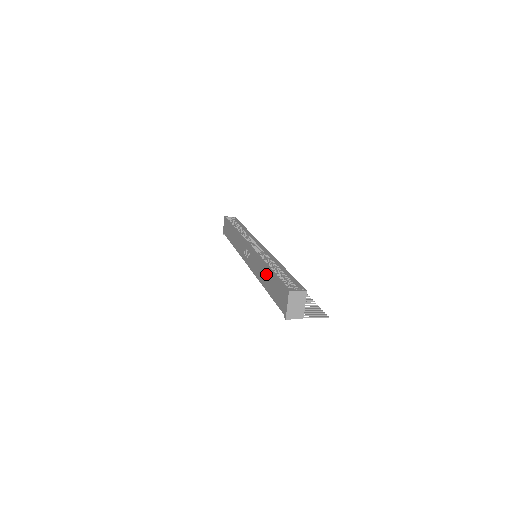
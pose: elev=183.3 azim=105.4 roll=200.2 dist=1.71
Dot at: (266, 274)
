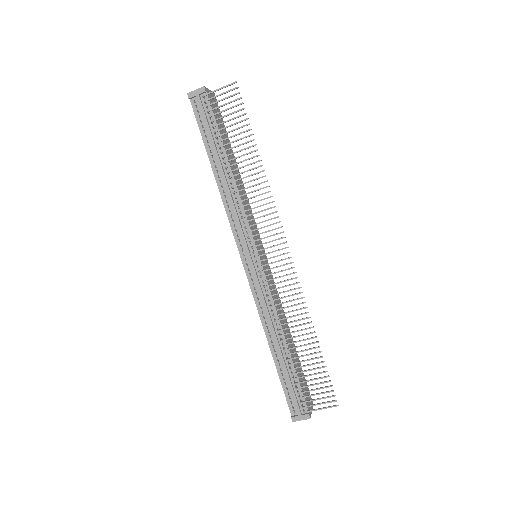
Dot at: occluded
